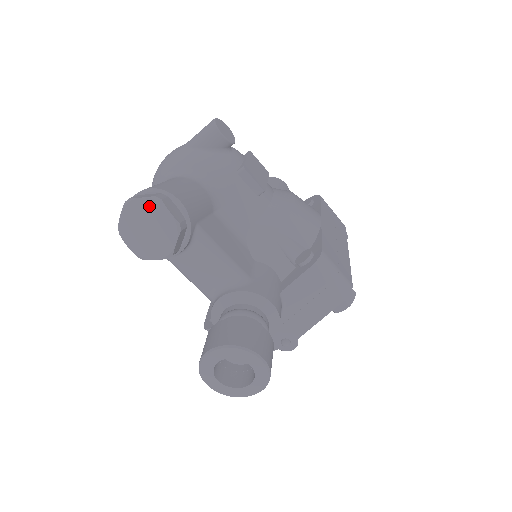
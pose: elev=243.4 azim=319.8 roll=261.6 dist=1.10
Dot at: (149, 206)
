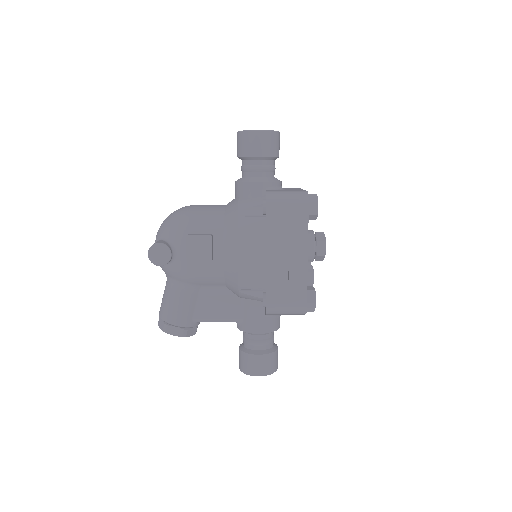
Dot at: occluded
